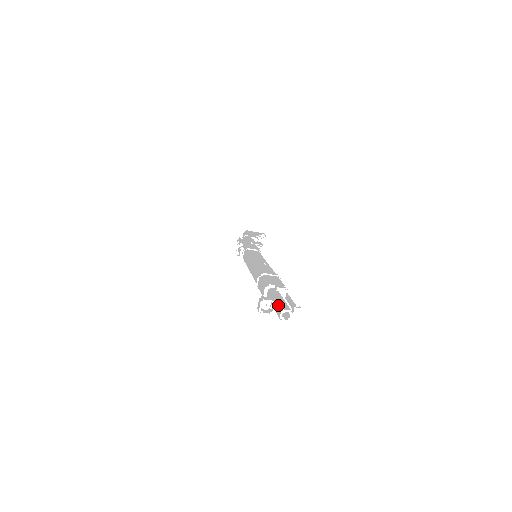
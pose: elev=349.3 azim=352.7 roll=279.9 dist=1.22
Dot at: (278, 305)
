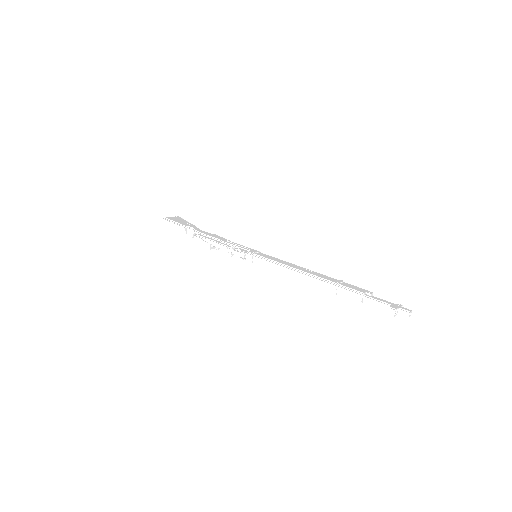
Dot at: (399, 309)
